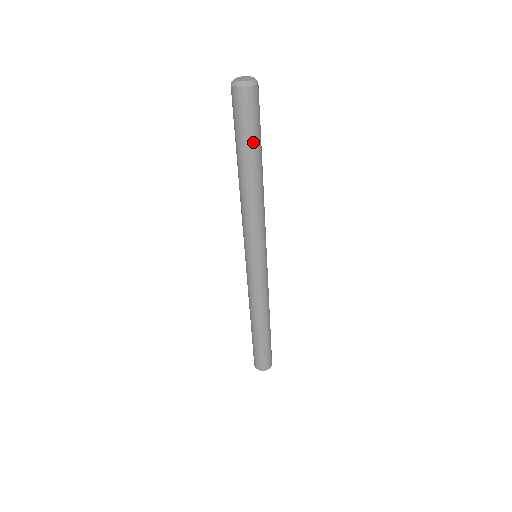
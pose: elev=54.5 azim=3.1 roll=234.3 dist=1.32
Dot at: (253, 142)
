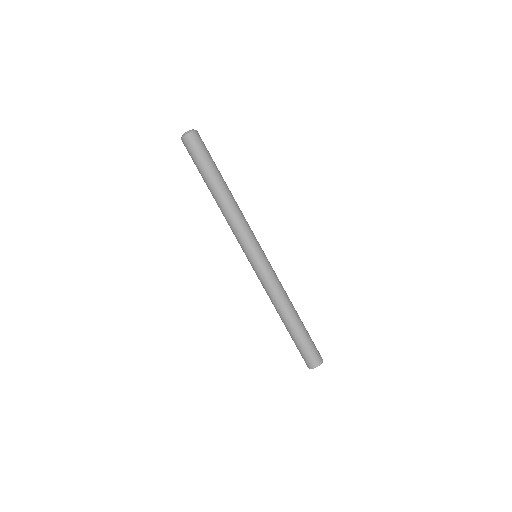
Dot at: (212, 165)
